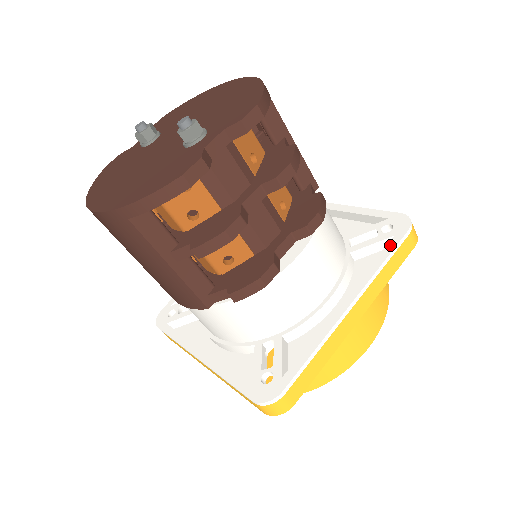
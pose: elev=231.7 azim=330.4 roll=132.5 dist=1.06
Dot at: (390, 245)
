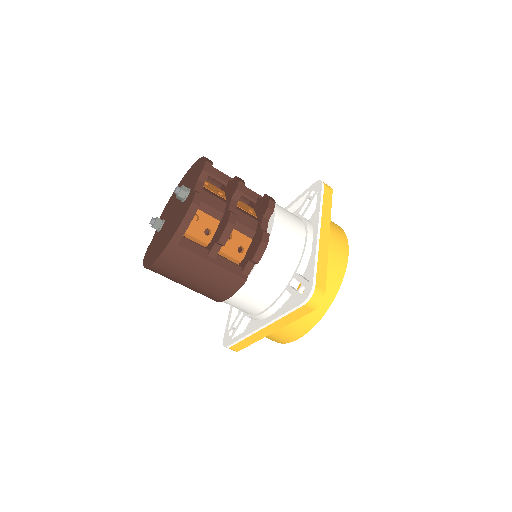
Dot at: (318, 196)
